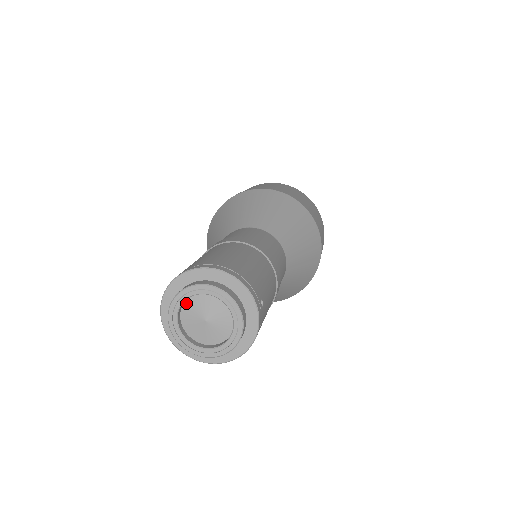
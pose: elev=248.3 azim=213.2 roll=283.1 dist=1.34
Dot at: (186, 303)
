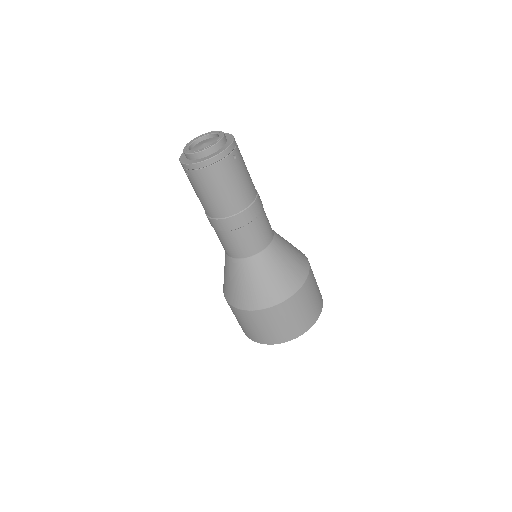
Dot at: occluded
